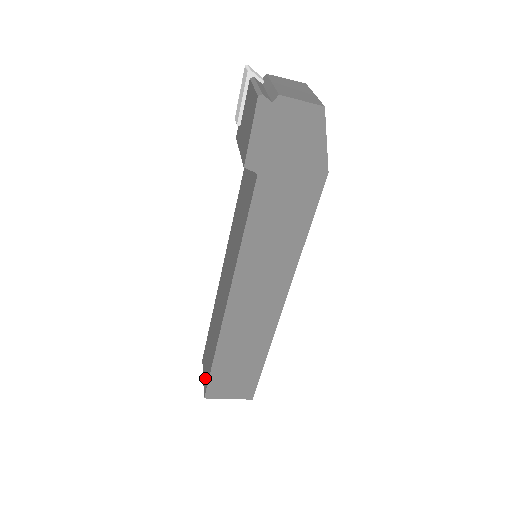
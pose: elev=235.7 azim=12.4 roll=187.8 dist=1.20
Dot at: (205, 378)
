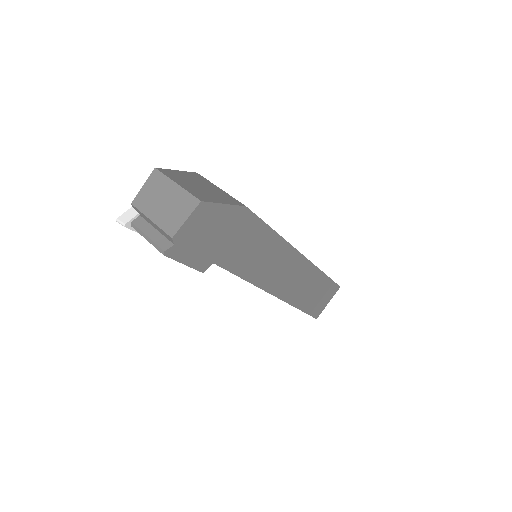
Dot at: occluded
